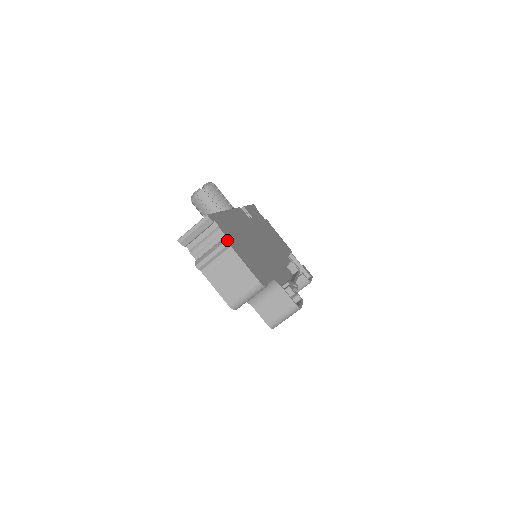
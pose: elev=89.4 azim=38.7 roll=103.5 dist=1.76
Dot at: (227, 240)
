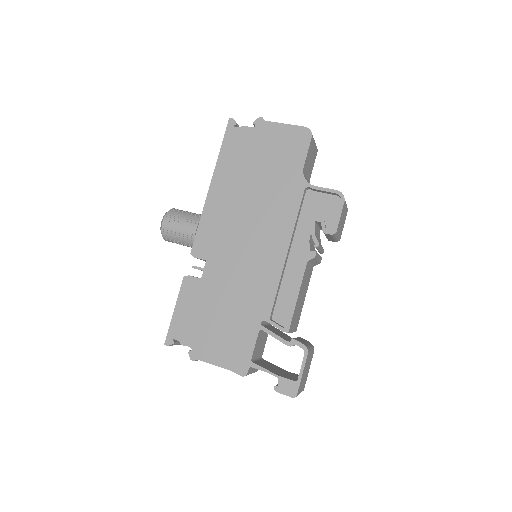
Dot at: occluded
